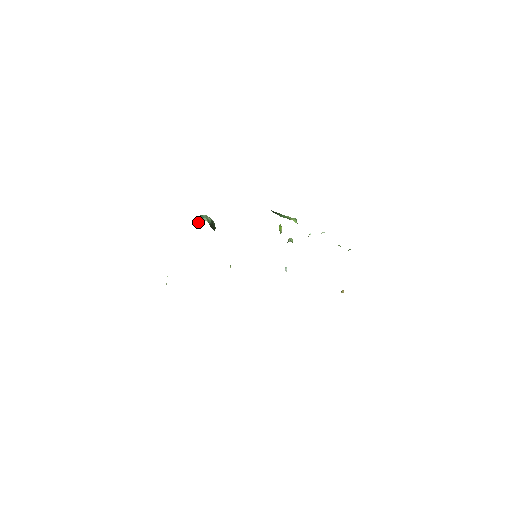
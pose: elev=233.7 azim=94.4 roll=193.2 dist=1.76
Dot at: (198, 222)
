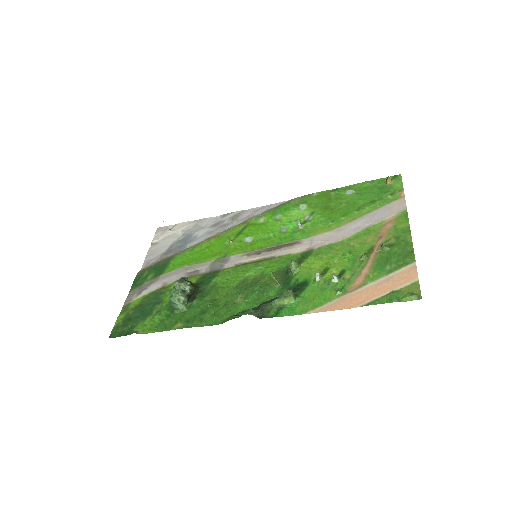
Dot at: (174, 308)
